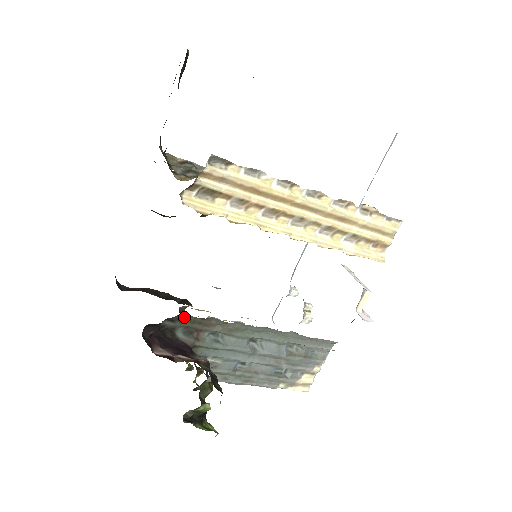
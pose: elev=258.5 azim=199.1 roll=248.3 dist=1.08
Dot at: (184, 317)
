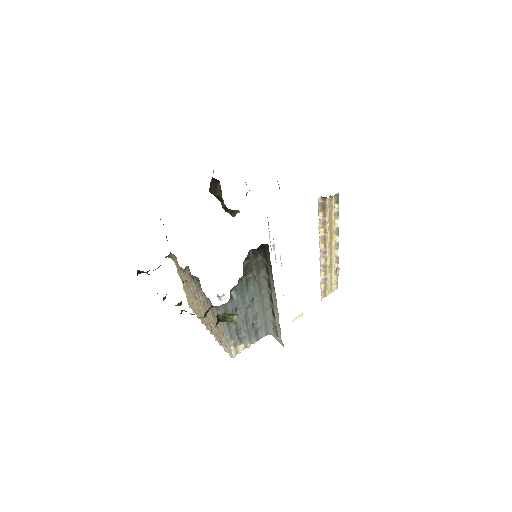
Dot at: (257, 256)
